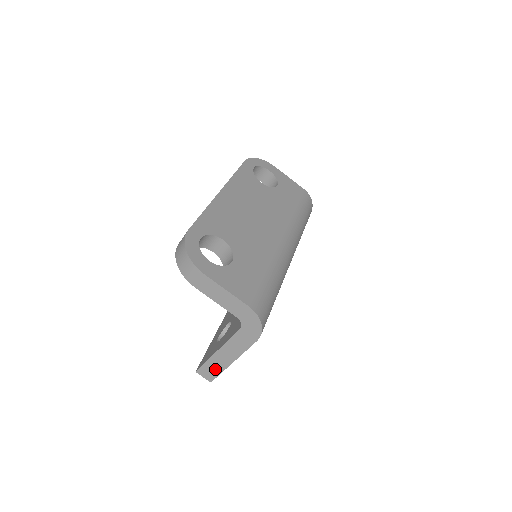
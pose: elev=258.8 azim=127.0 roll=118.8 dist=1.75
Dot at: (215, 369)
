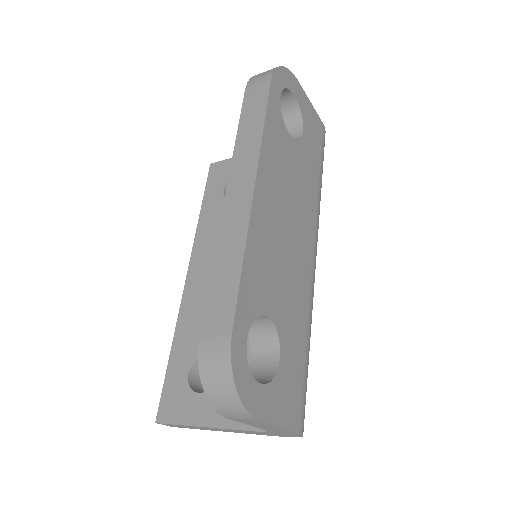
Dot at: (189, 427)
